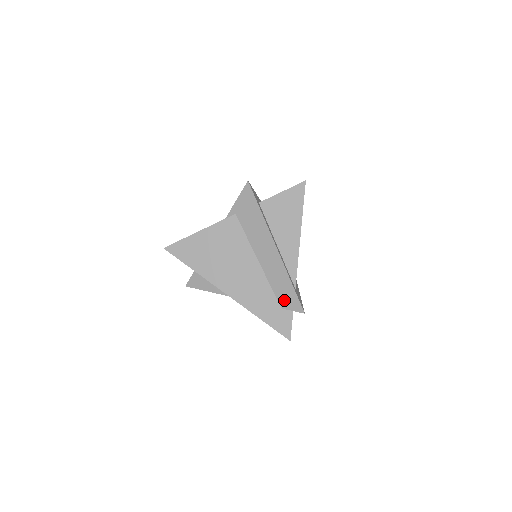
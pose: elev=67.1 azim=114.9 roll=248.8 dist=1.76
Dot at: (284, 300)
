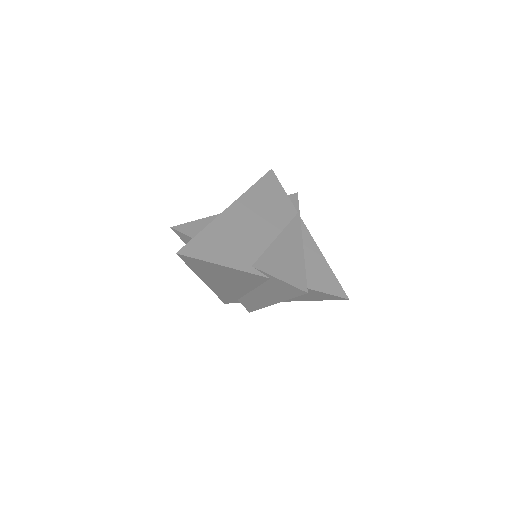
Dot at: (244, 303)
